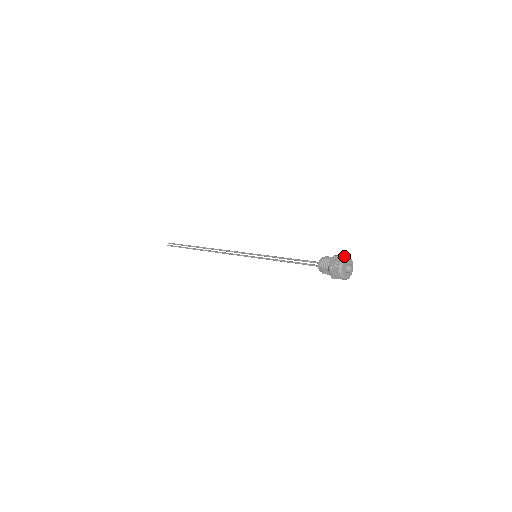
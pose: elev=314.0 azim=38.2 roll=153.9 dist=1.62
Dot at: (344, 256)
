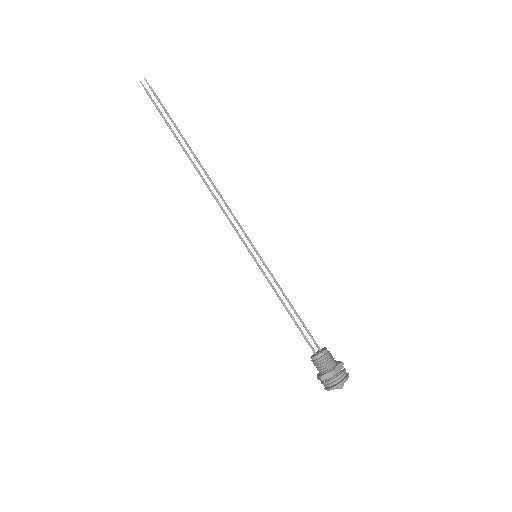
Dot at: (344, 380)
